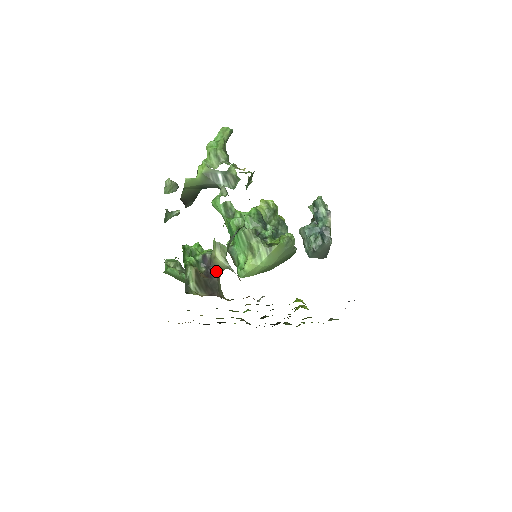
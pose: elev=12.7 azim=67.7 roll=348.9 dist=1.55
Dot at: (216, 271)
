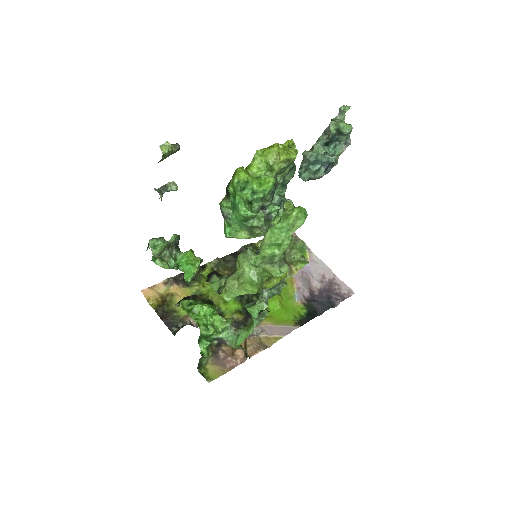
Dot at: occluded
